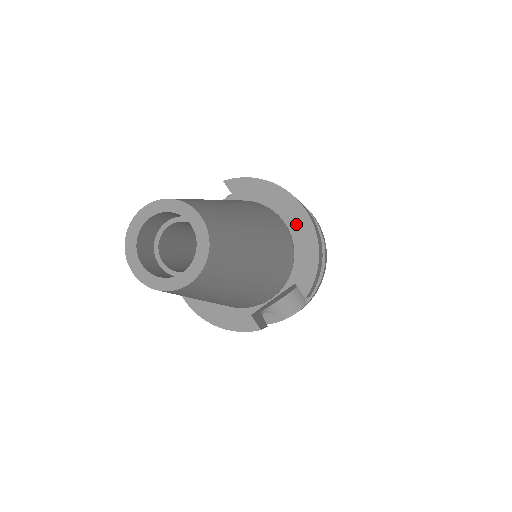
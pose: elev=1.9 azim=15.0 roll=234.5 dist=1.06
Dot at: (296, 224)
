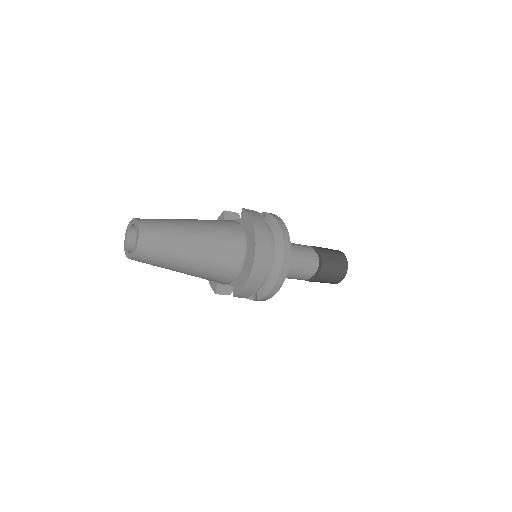
Dot at: (249, 258)
